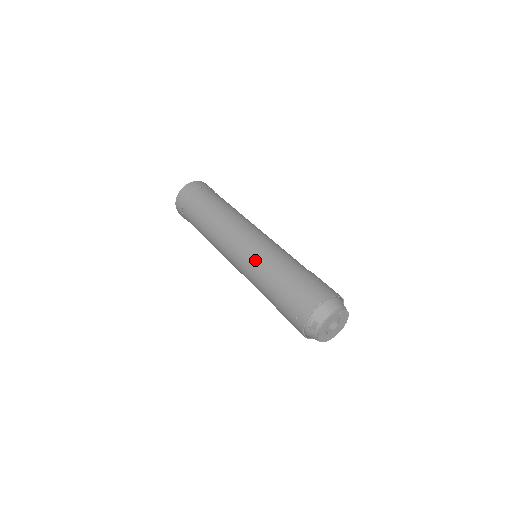
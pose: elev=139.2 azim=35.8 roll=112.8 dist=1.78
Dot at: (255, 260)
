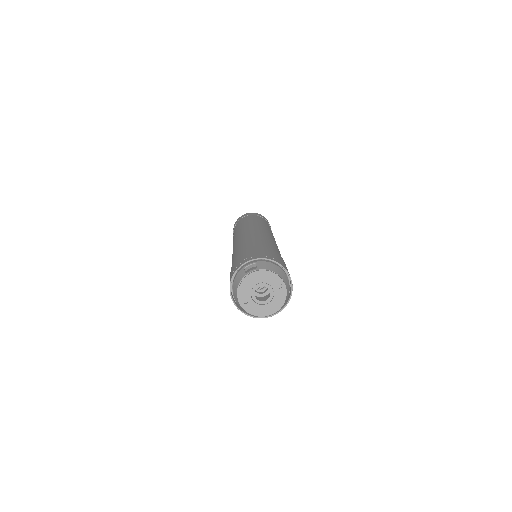
Dot at: (257, 237)
